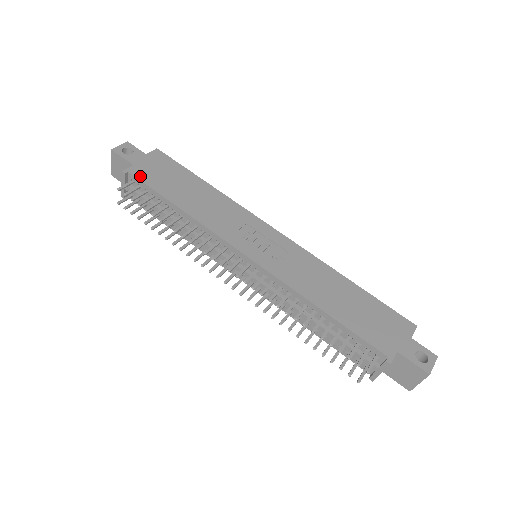
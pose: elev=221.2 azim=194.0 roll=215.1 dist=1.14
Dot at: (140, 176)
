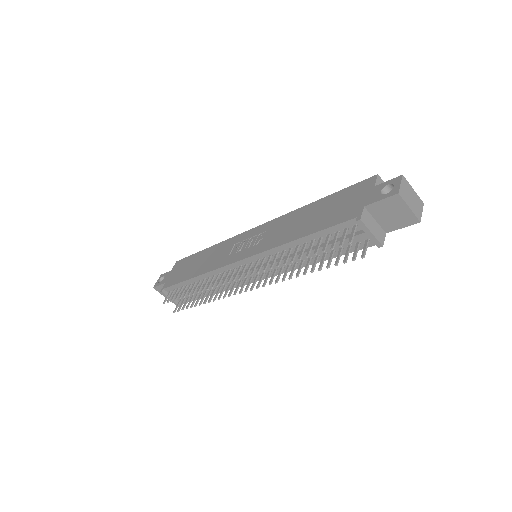
Dot at: (169, 284)
